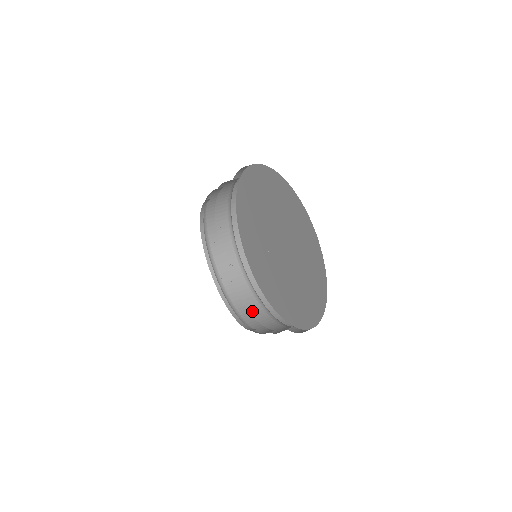
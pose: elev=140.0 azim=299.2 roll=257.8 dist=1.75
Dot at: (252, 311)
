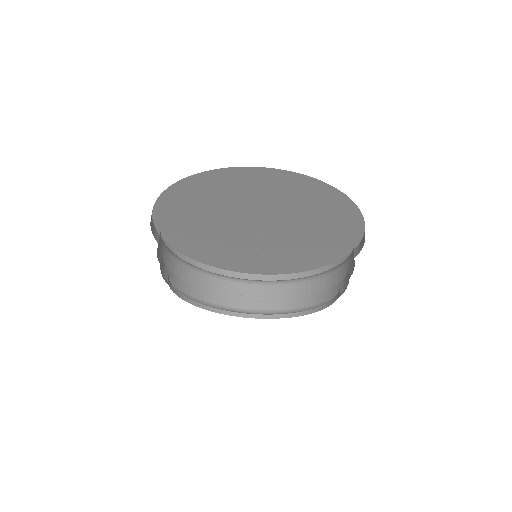
Dot at: (260, 296)
